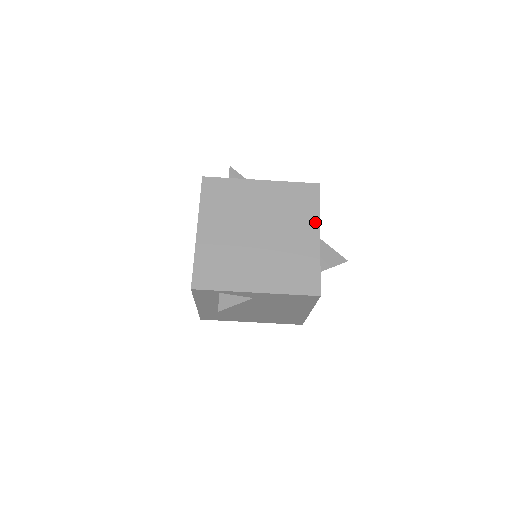
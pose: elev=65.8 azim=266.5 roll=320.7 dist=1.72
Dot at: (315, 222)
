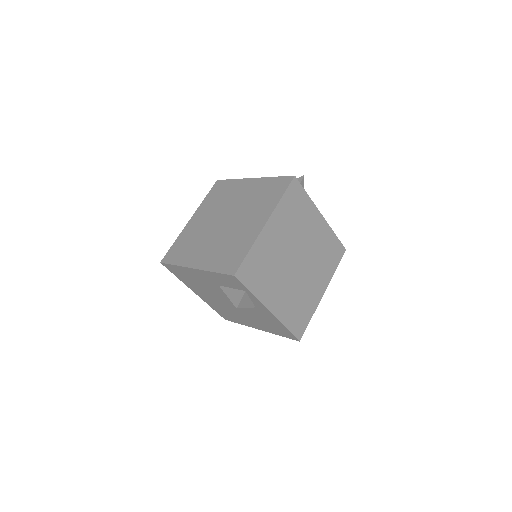
Dot at: (328, 279)
